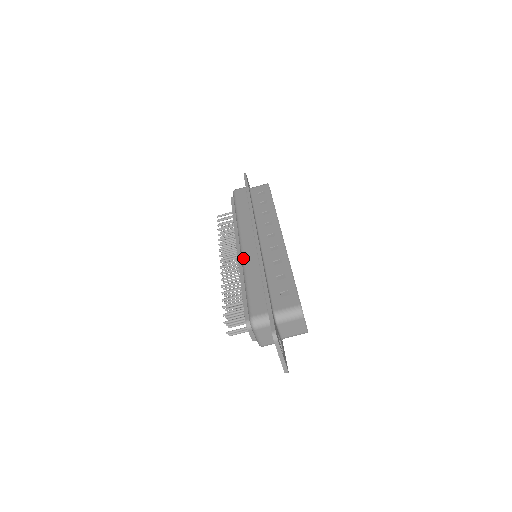
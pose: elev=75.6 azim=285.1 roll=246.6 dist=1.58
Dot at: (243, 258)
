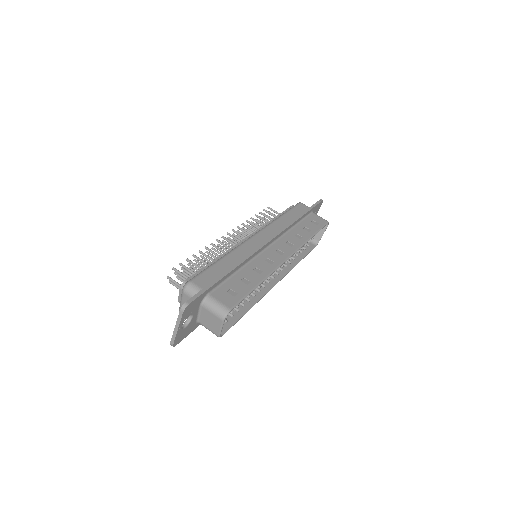
Dot at: (241, 244)
